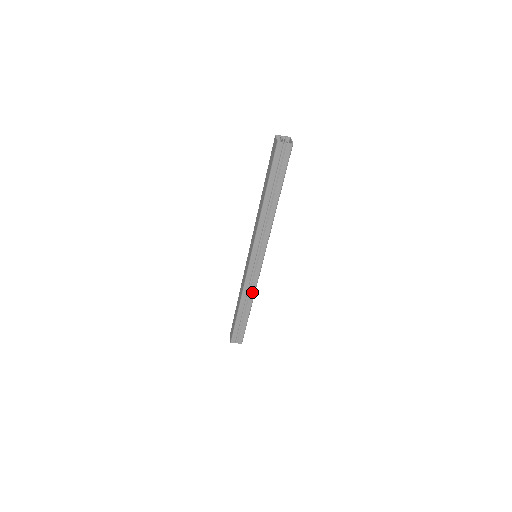
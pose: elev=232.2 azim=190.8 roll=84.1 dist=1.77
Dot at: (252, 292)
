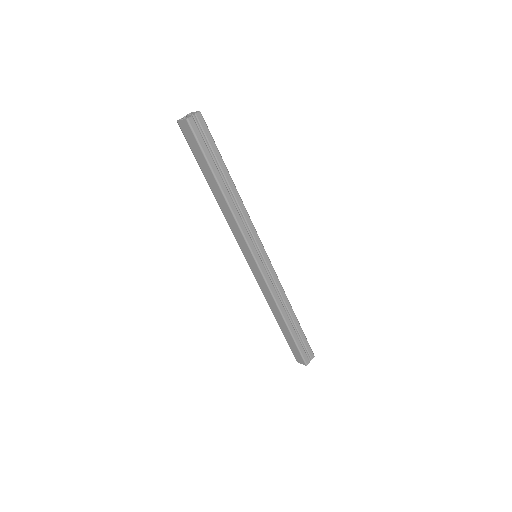
Dot at: (282, 294)
